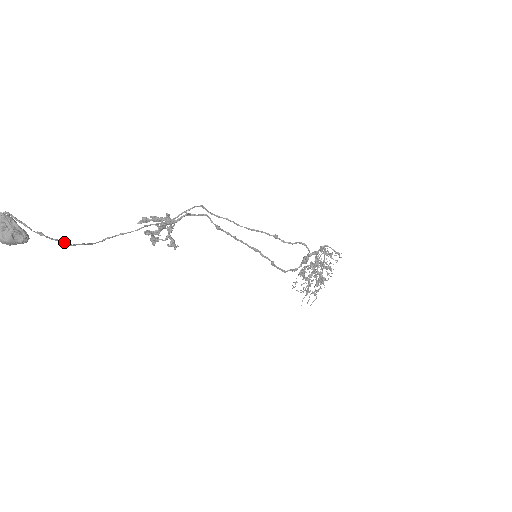
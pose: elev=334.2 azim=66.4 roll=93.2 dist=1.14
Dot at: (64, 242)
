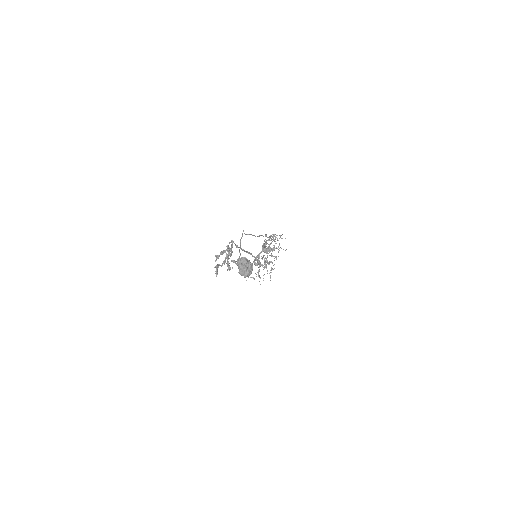
Dot at: occluded
